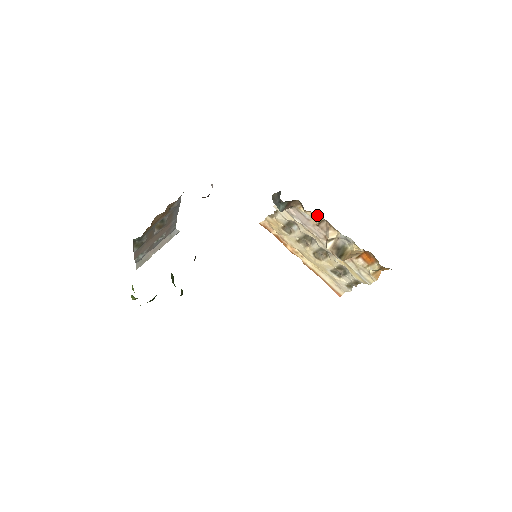
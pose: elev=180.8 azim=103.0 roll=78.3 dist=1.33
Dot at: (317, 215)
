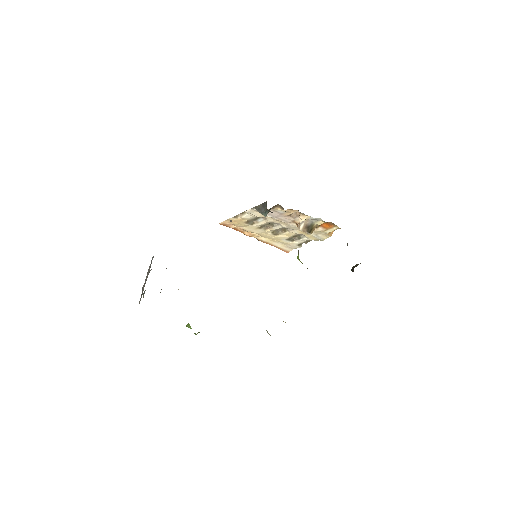
Dot at: (293, 210)
